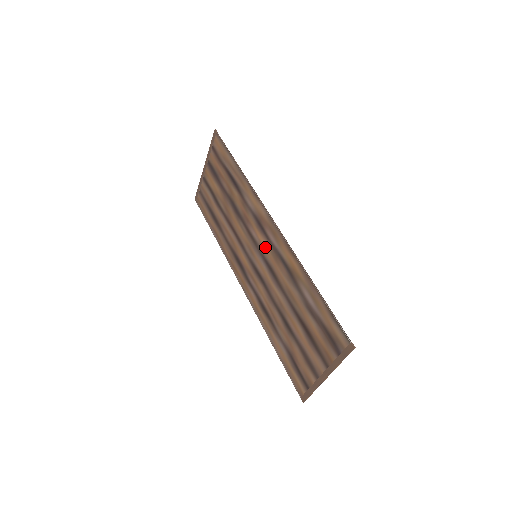
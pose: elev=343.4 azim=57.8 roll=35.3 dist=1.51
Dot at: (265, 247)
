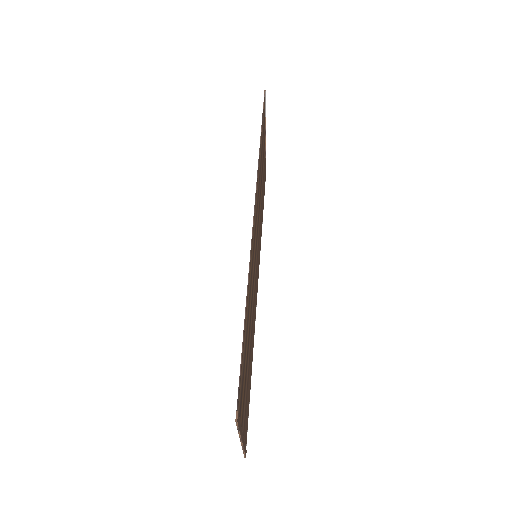
Dot at: occluded
